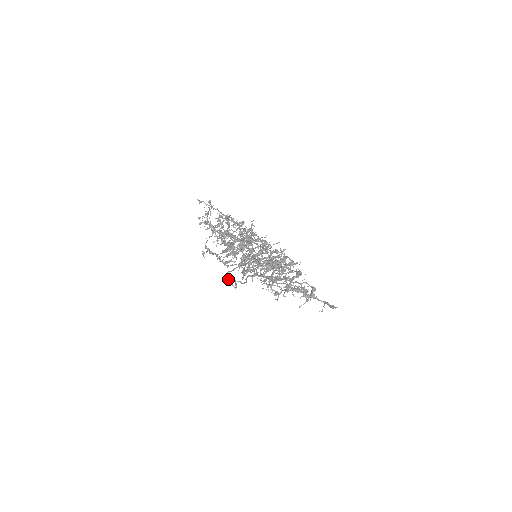
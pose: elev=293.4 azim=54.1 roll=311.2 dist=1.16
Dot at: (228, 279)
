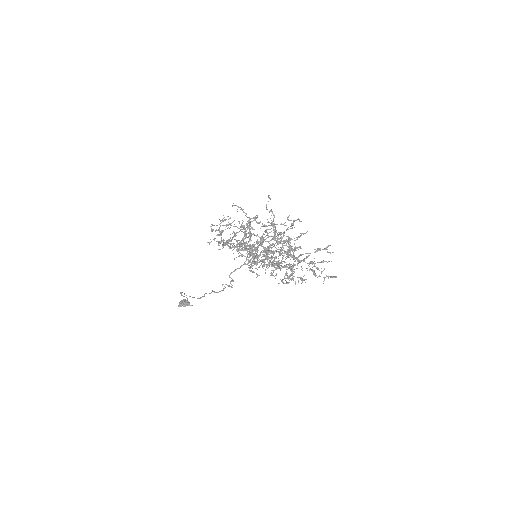
Dot at: (231, 278)
